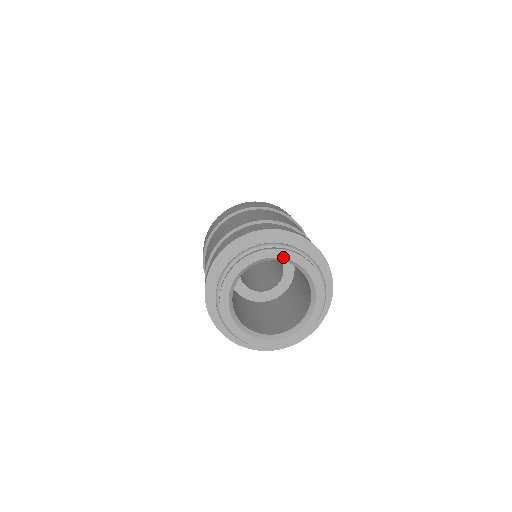
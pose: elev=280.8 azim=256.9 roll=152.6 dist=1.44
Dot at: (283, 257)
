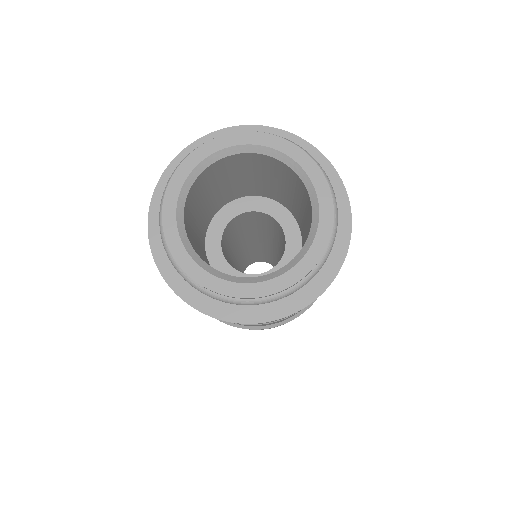
Dot at: (281, 150)
